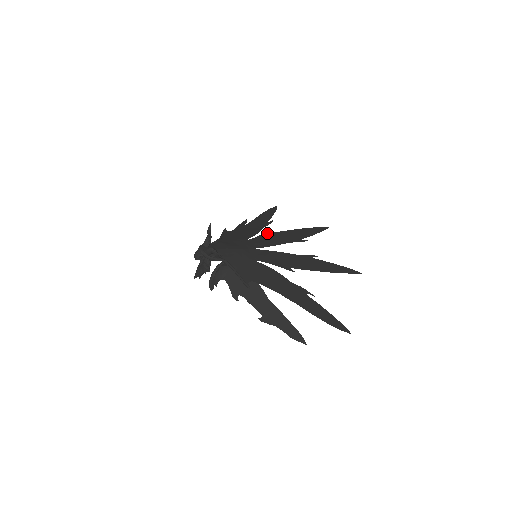
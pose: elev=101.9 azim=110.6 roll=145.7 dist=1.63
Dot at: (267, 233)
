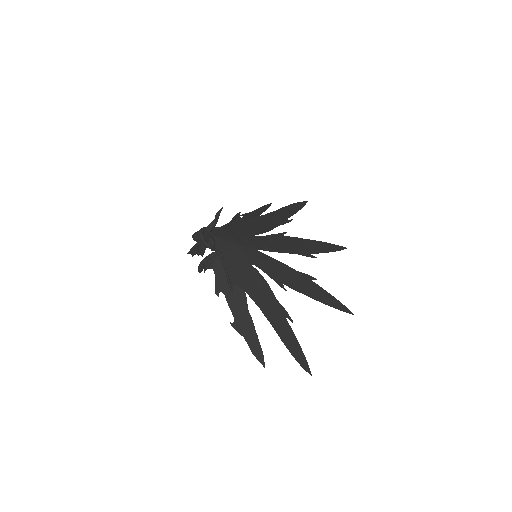
Dot at: (278, 234)
